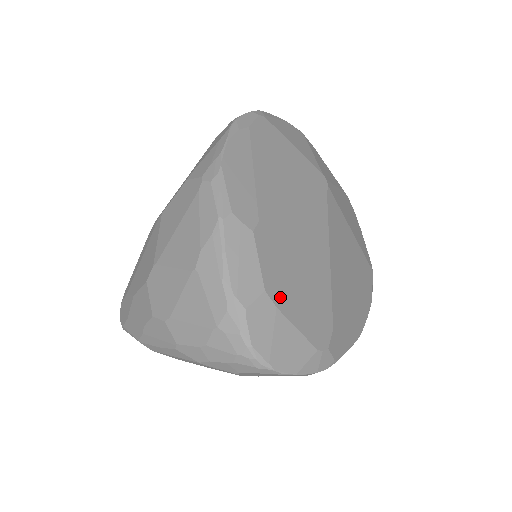
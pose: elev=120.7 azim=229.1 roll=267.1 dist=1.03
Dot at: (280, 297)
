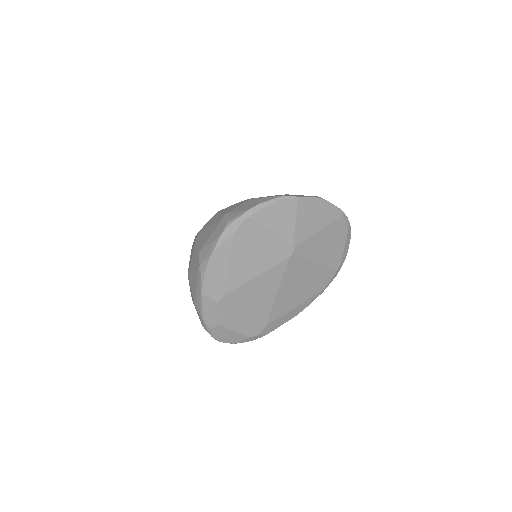
Dot at: (230, 324)
